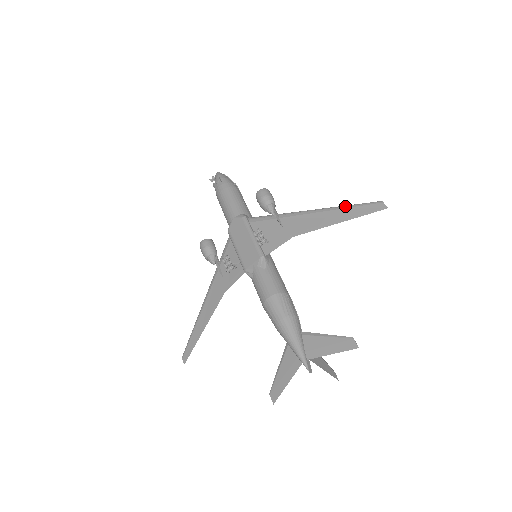
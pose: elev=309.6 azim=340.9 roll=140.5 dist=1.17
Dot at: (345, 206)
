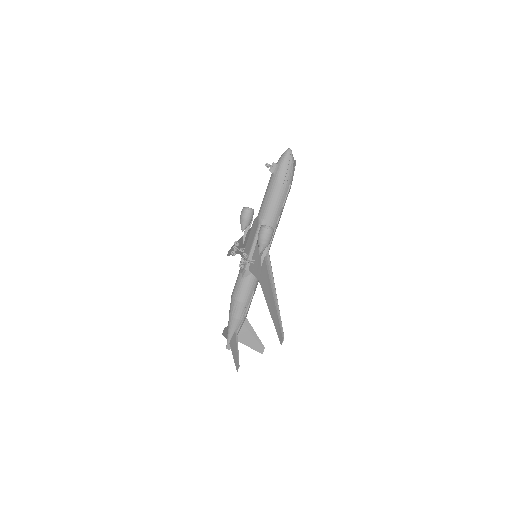
Dot at: (277, 308)
